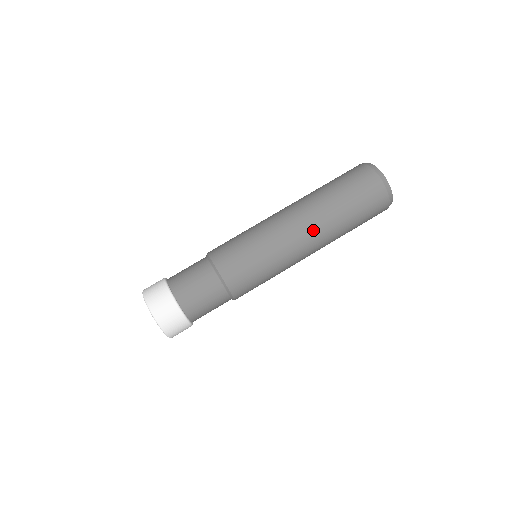
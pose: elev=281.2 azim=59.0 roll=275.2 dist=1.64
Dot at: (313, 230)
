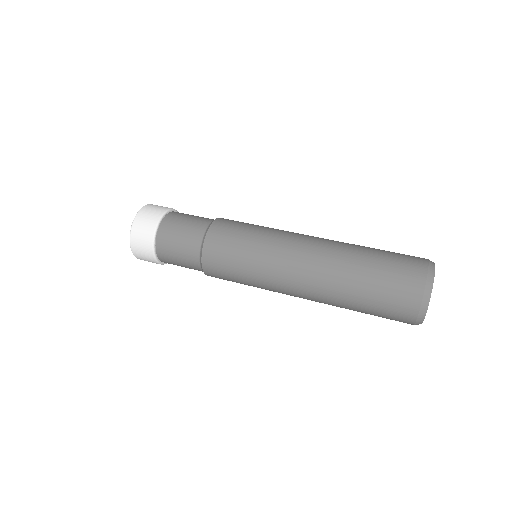
Dot at: (312, 283)
